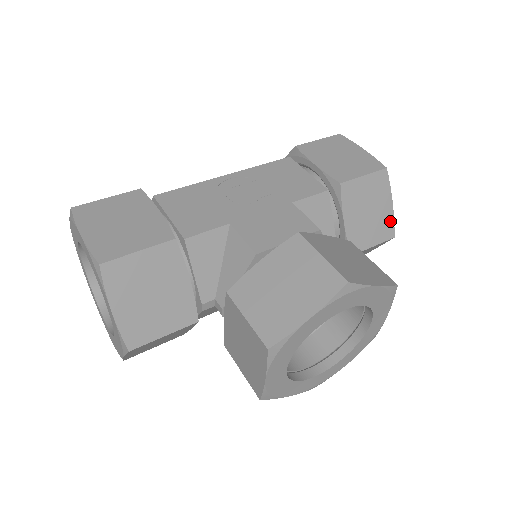
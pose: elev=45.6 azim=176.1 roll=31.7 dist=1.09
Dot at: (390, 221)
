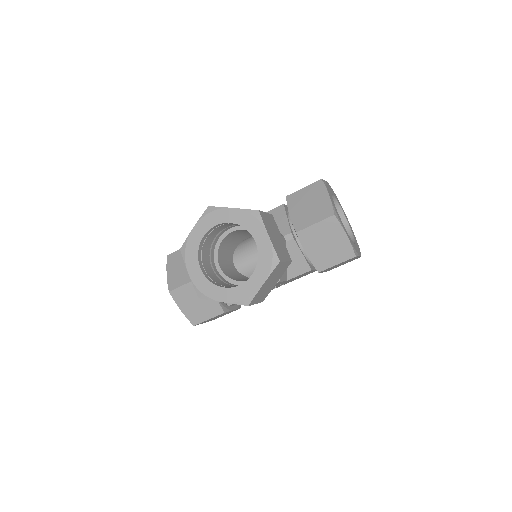
Dot at: (329, 206)
